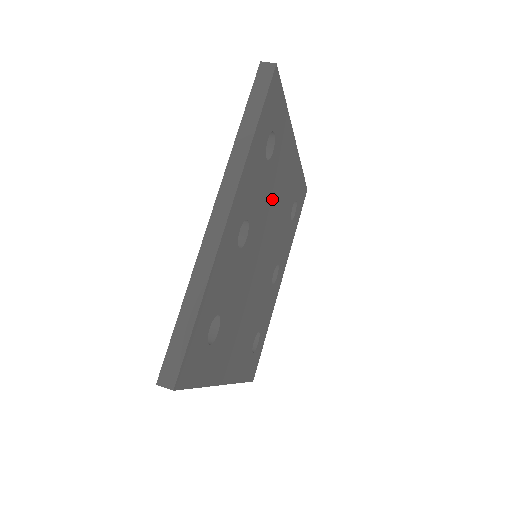
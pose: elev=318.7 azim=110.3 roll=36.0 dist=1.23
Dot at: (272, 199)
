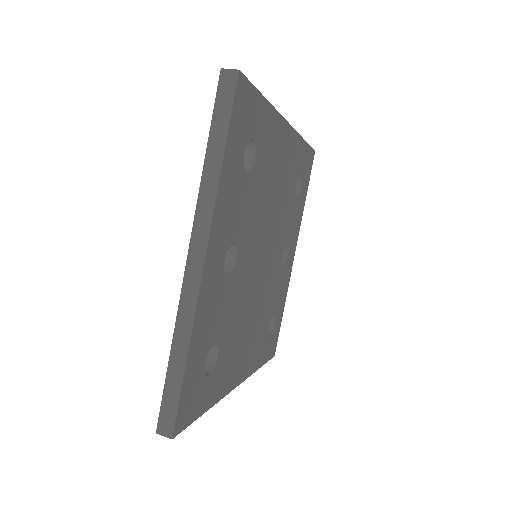
Dot at: (264, 199)
